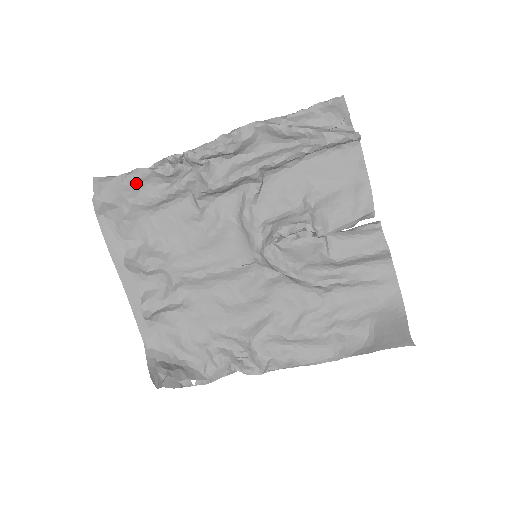
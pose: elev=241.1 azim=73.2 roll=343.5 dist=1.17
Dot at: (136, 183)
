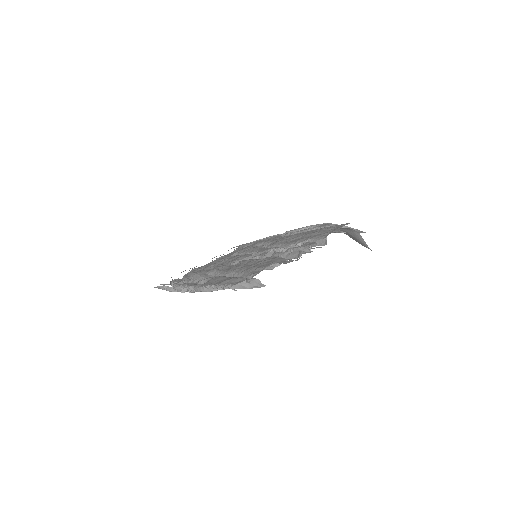
Dot at: occluded
